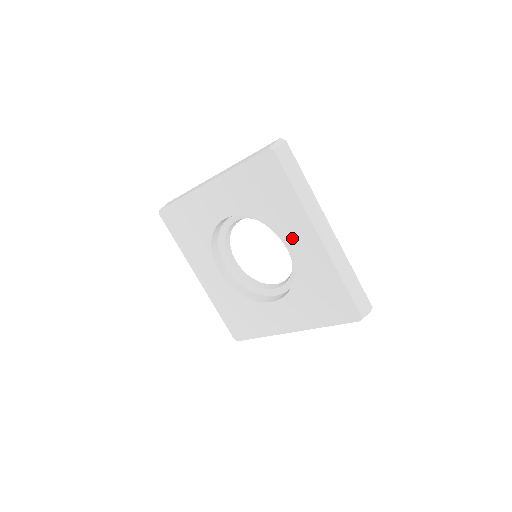
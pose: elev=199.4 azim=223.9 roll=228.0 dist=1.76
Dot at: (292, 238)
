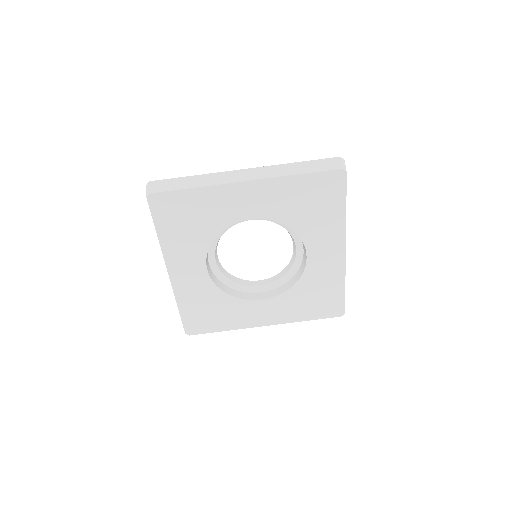
Dot at: (241, 210)
